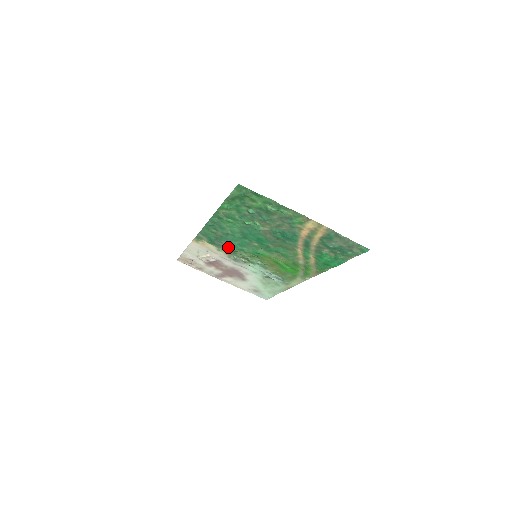
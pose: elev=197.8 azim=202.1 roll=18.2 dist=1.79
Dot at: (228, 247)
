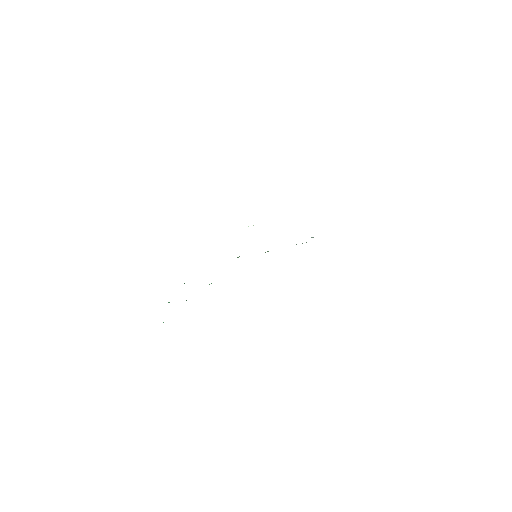
Dot at: occluded
